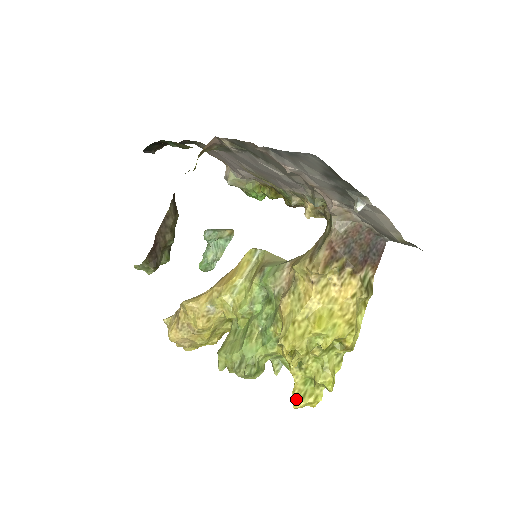
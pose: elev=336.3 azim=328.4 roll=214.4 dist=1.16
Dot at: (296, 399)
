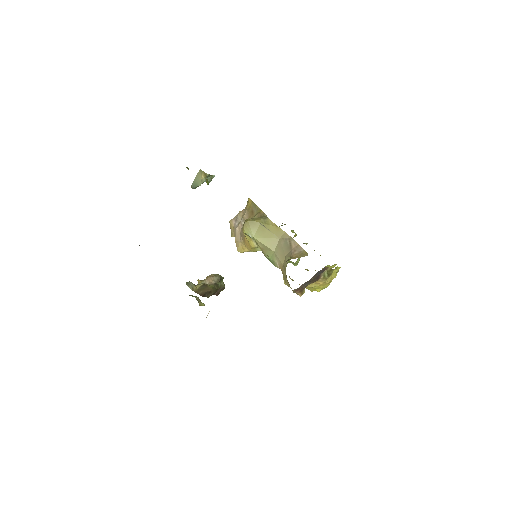
Dot at: occluded
